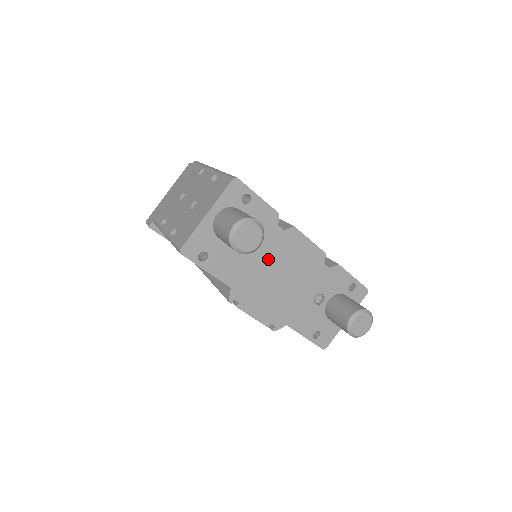
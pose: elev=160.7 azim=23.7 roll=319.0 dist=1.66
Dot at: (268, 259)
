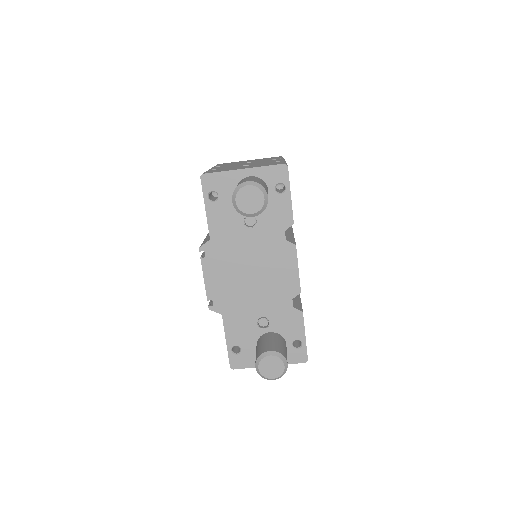
Dot at: (255, 248)
